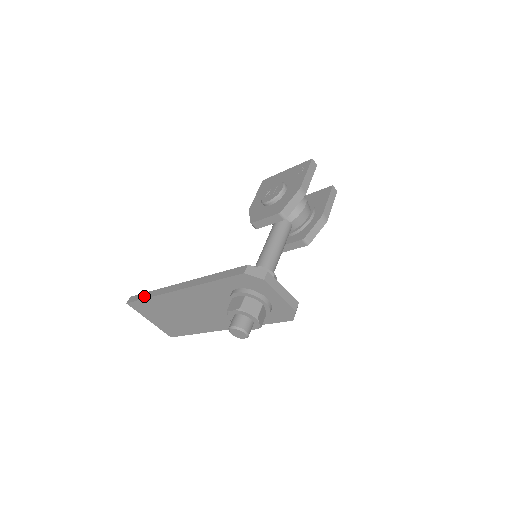
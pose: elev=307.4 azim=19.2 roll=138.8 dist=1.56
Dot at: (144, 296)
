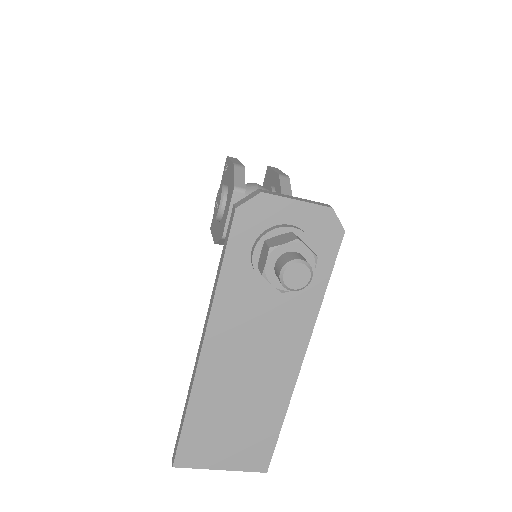
Dot at: (181, 424)
